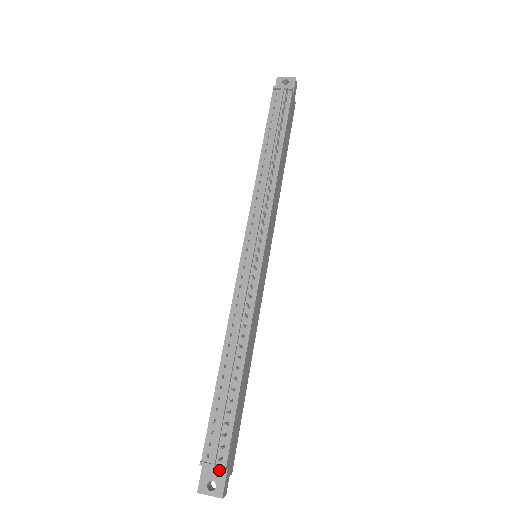
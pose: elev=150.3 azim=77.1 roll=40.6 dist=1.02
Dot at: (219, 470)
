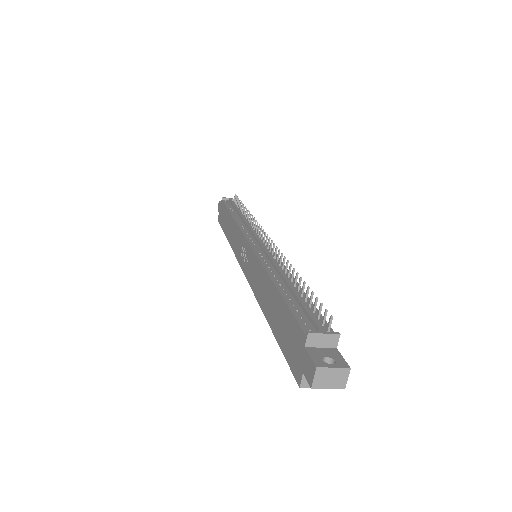
Dot at: (328, 349)
